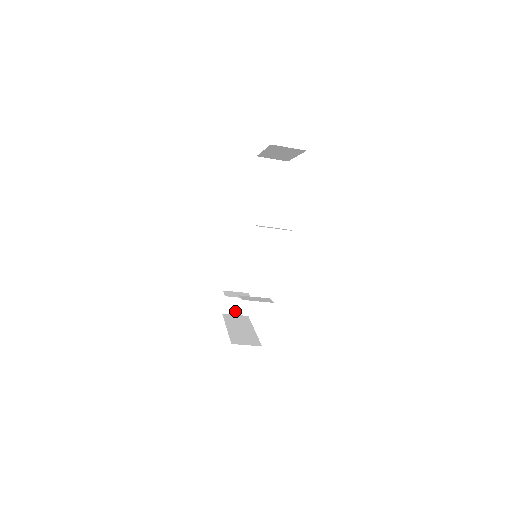
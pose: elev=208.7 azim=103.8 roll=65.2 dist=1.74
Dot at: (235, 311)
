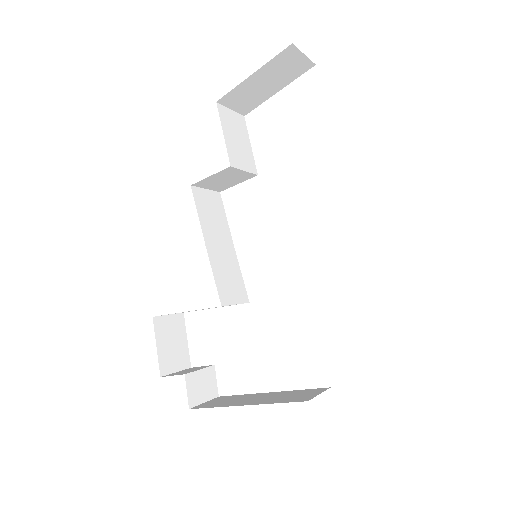
Dot at: (202, 396)
